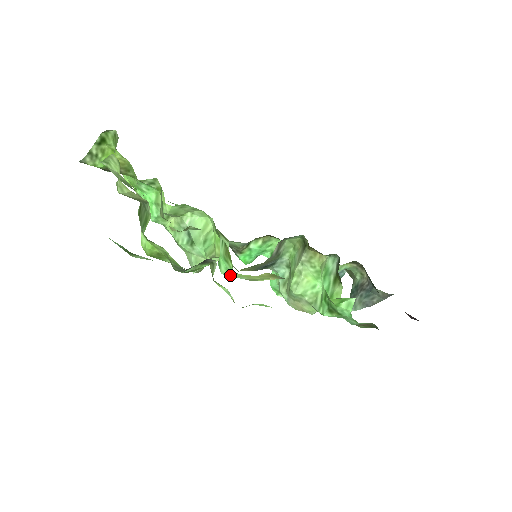
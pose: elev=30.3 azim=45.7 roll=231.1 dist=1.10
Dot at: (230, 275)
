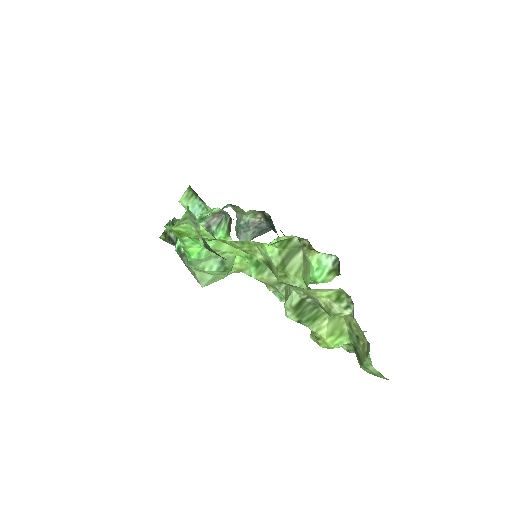
Dot at: occluded
